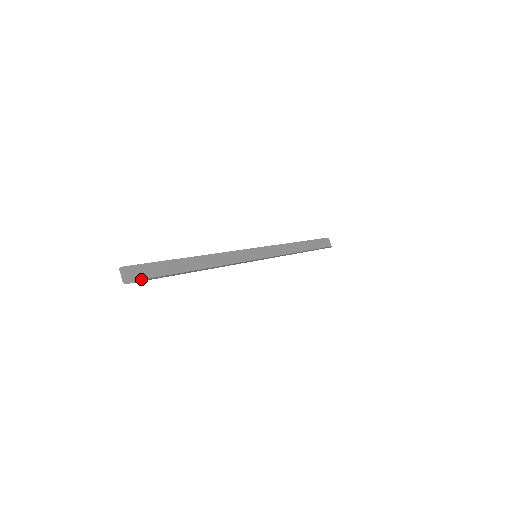
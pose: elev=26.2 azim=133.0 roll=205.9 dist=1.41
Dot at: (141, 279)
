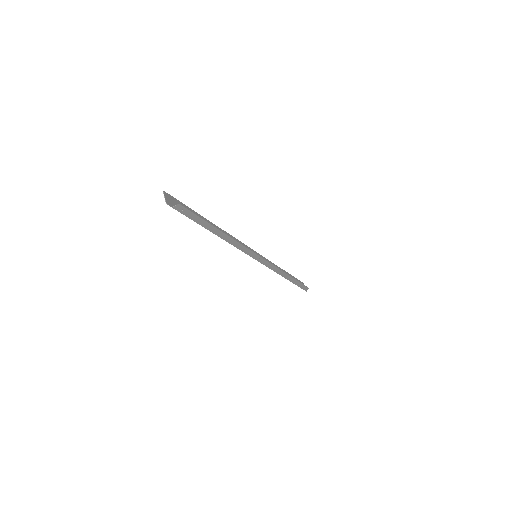
Dot at: occluded
